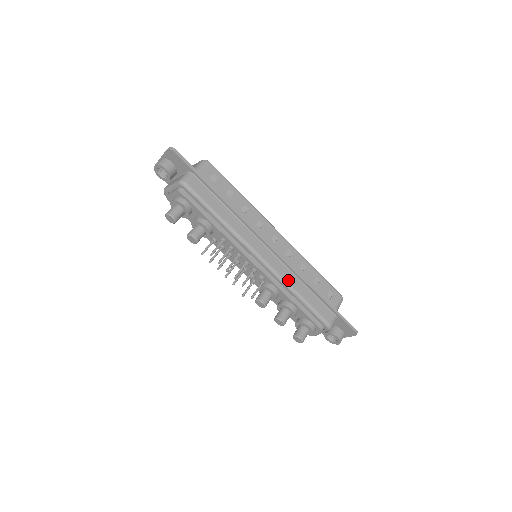
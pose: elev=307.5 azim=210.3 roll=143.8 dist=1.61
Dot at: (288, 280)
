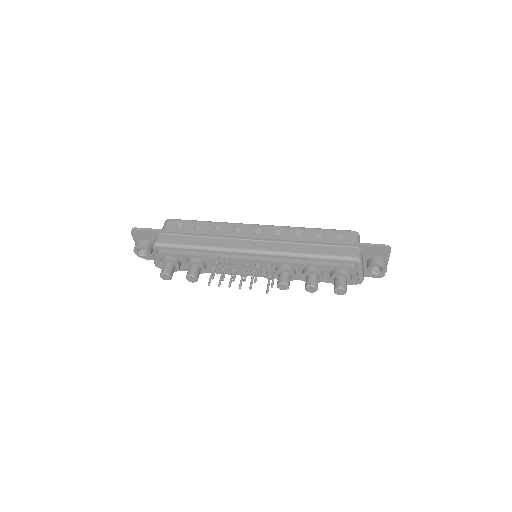
Dot at: (289, 250)
